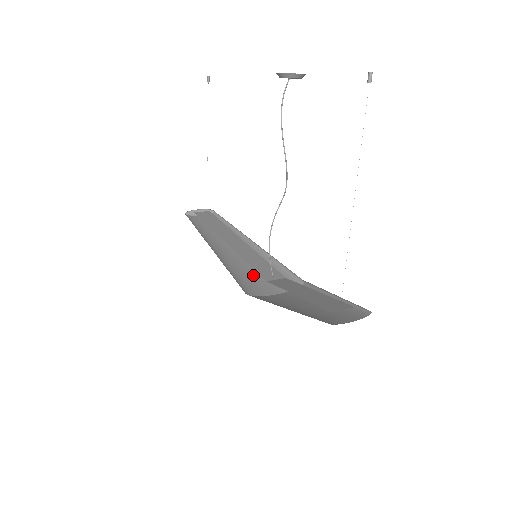
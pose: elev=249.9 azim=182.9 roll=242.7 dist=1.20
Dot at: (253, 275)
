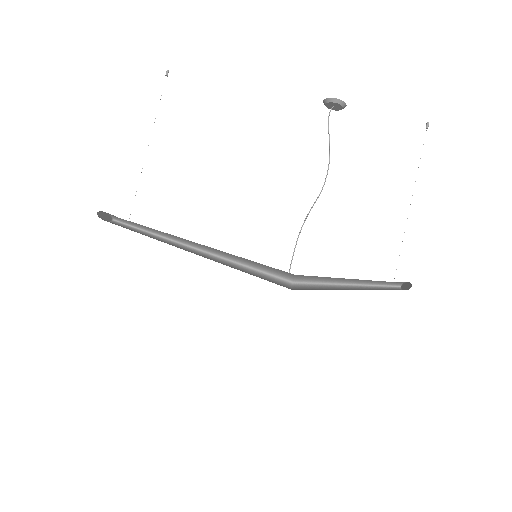
Dot at: occluded
